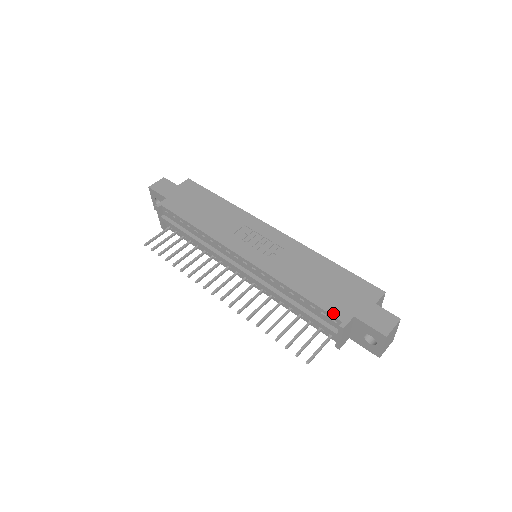
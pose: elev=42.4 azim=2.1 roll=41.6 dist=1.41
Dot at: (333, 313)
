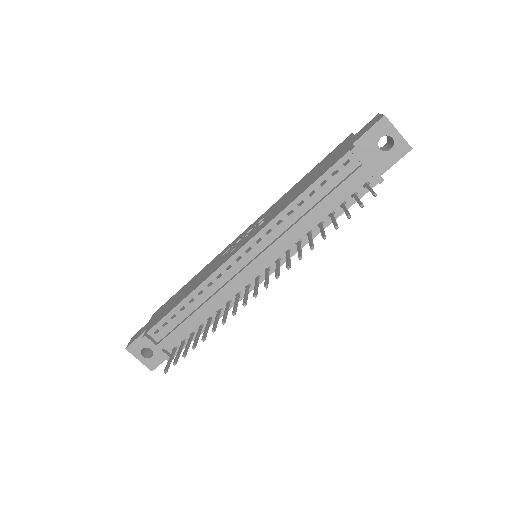
Dot at: (338, 160)
